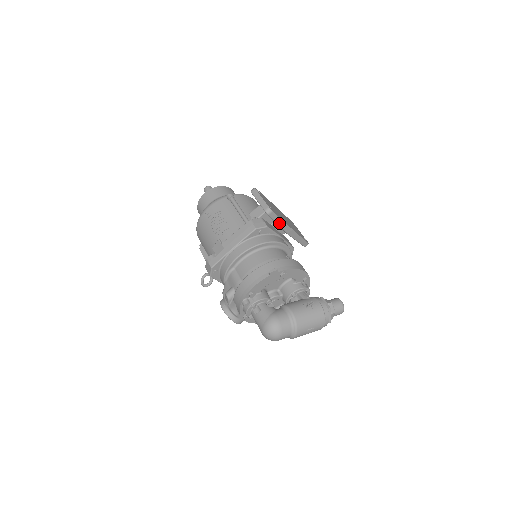
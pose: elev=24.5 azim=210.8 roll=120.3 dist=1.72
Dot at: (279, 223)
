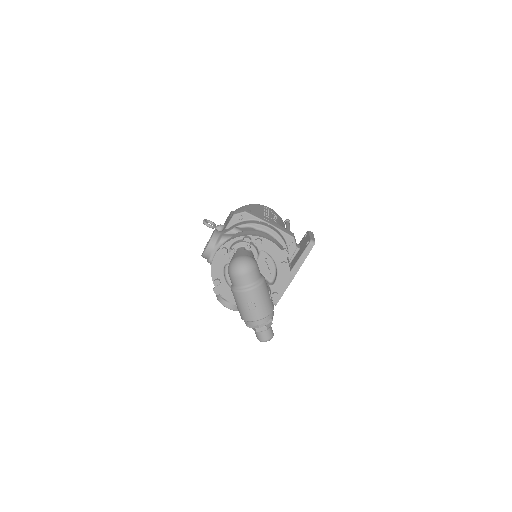
Dot at: (301, 259)
